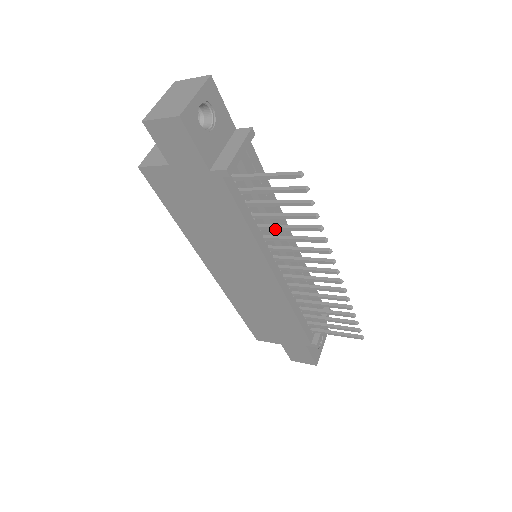
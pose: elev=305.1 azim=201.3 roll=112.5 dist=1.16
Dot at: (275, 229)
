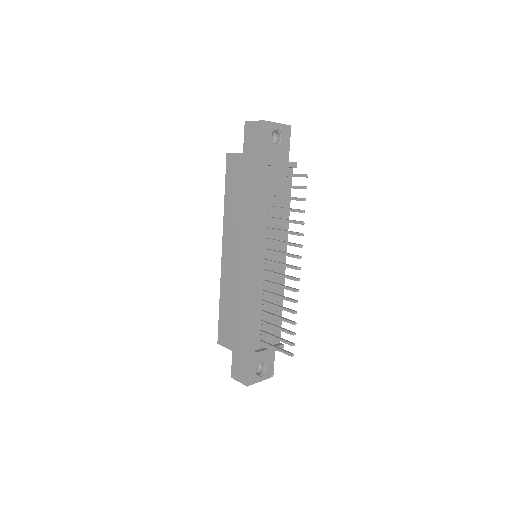
Dot at: (277, 220)
